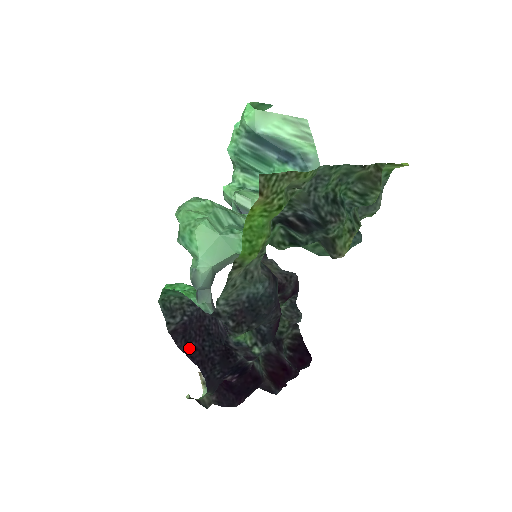
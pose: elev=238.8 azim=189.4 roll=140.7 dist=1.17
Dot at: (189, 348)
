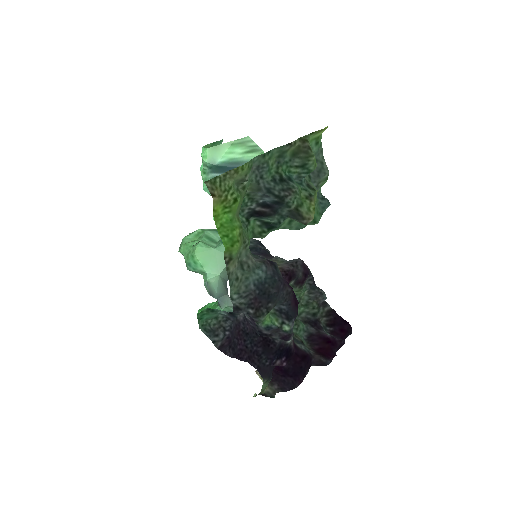
Dot at: (236, 352)
